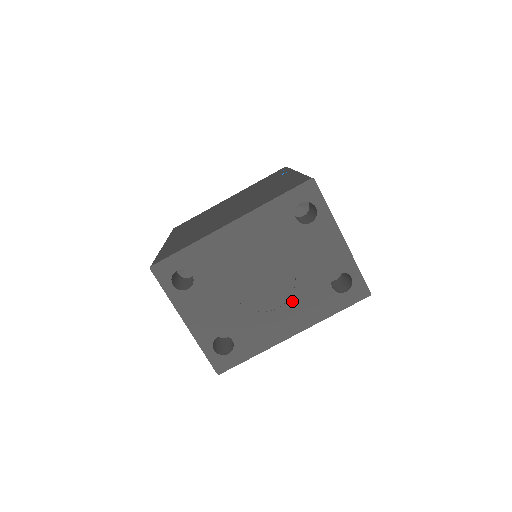
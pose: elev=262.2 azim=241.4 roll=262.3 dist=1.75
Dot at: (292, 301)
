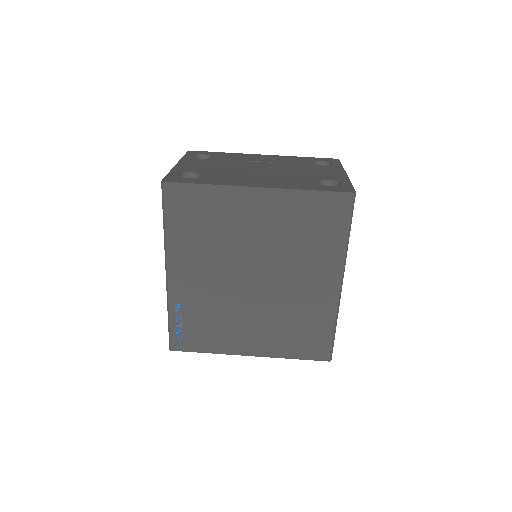
Dot at: (275, 178)
